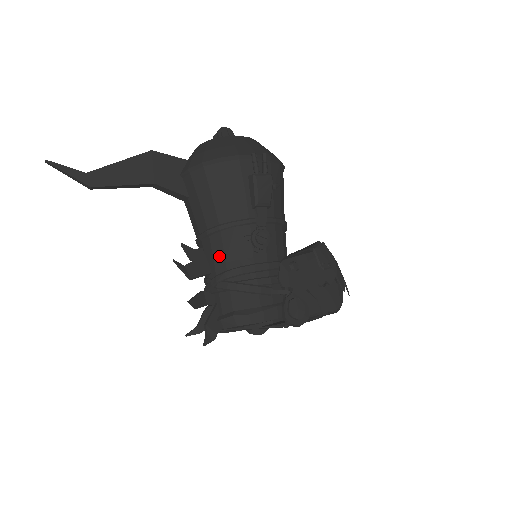
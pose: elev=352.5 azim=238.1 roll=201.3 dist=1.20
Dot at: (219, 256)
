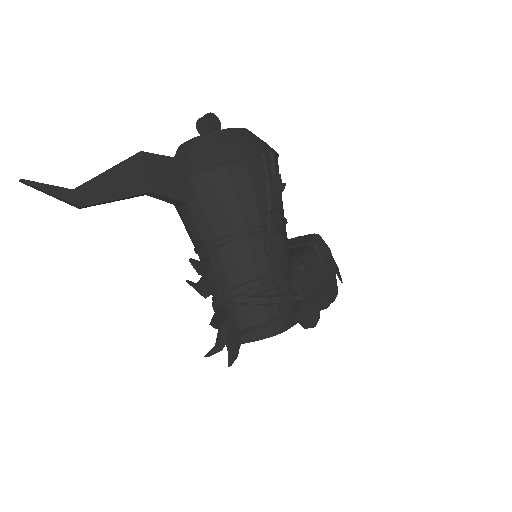
Dot at: (232, 268)
